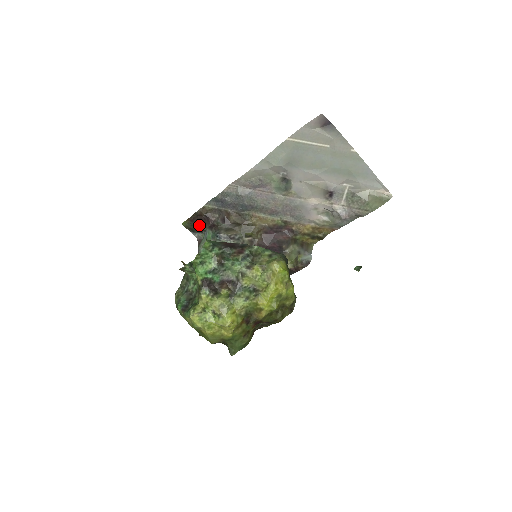
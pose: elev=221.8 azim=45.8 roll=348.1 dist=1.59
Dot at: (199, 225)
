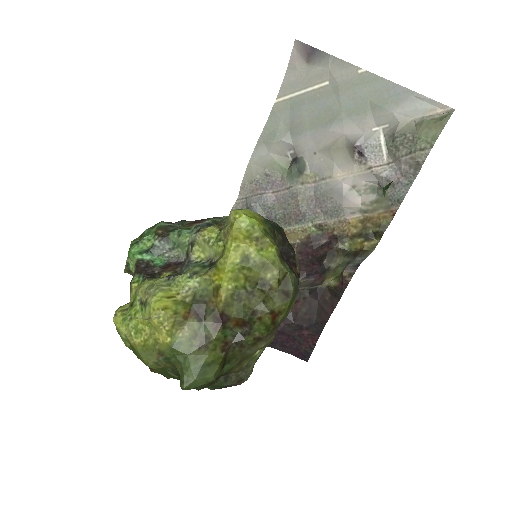
Dot at: occluded
